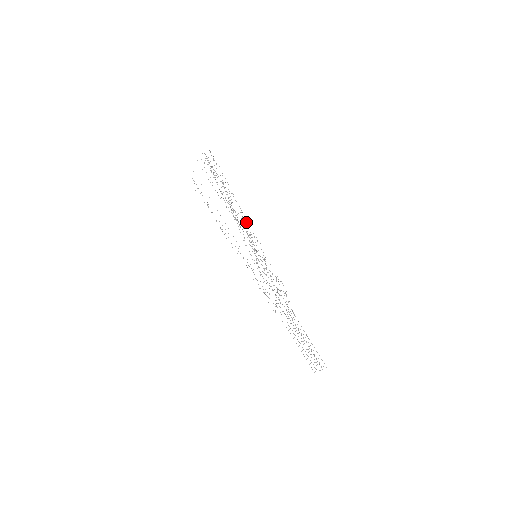
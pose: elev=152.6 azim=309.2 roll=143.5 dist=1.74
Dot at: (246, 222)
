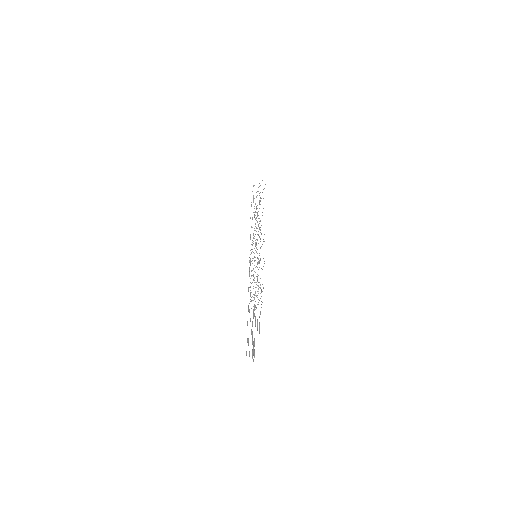
Dot at: occluded
